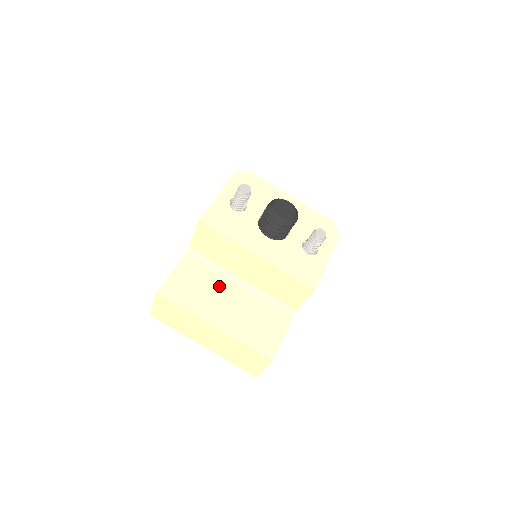
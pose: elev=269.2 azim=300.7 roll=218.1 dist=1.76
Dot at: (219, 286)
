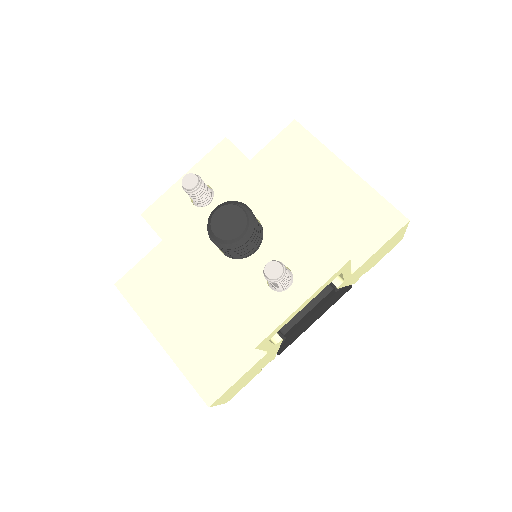
Dot at: (185, 291)
